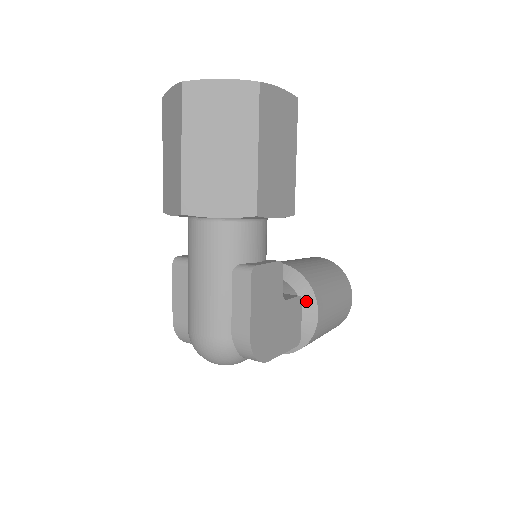
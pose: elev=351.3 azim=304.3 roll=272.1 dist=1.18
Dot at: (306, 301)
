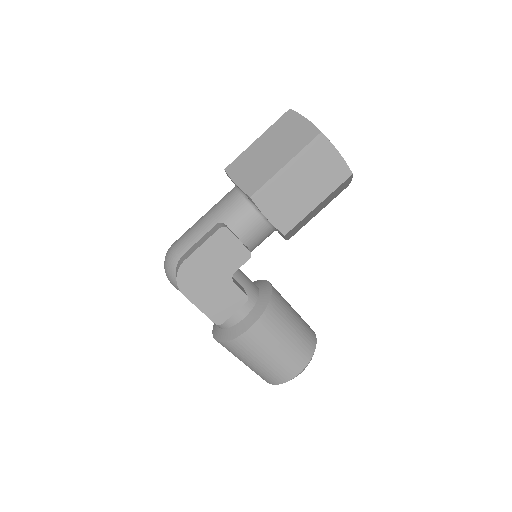
Dot at: (254, 313)
